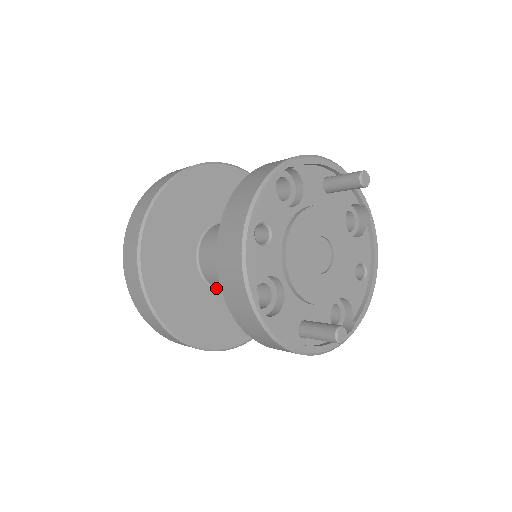
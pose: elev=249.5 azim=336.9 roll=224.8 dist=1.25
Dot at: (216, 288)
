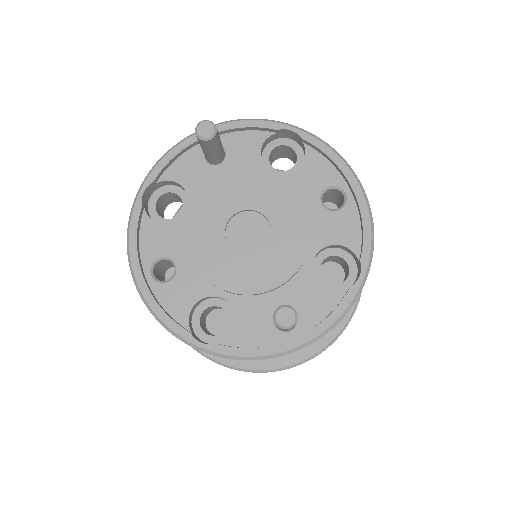
Dot at: occluded
